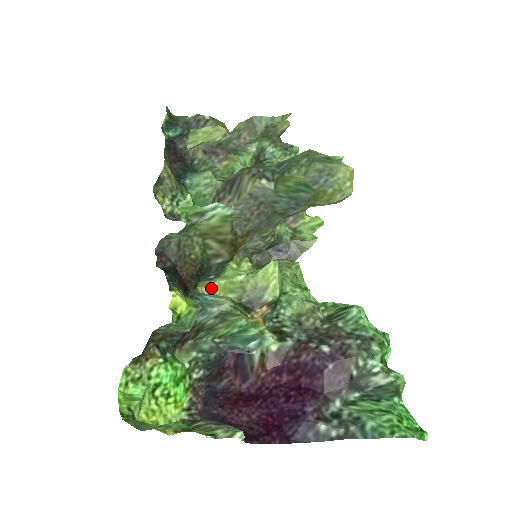
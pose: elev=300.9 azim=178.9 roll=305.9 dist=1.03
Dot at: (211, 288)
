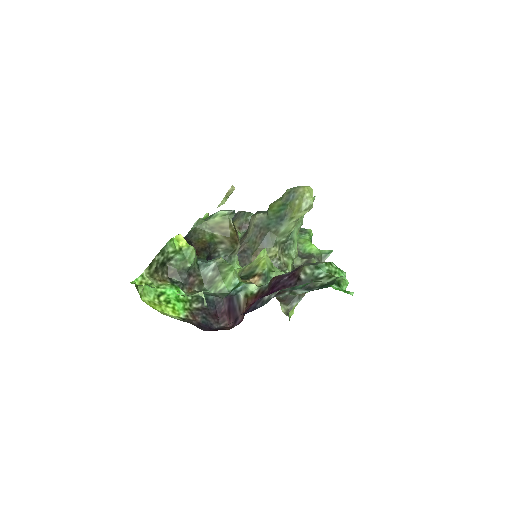
Dot at: occluded
